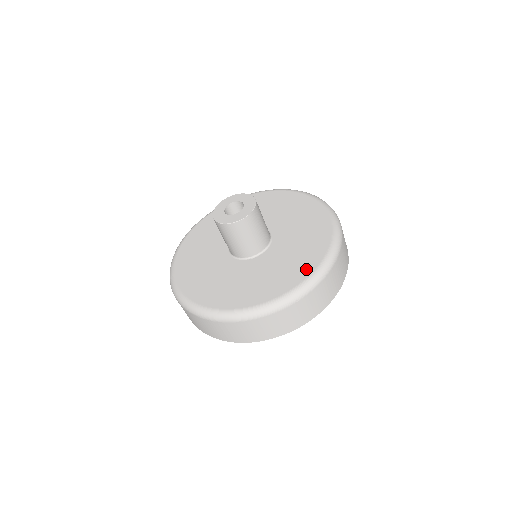
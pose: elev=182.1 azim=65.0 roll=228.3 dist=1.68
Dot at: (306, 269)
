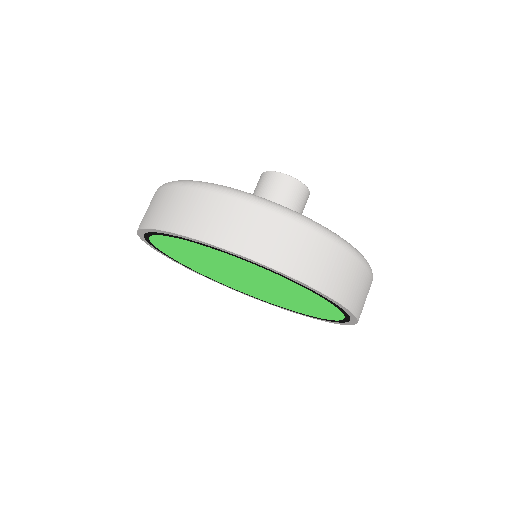
Dot at: occluded
